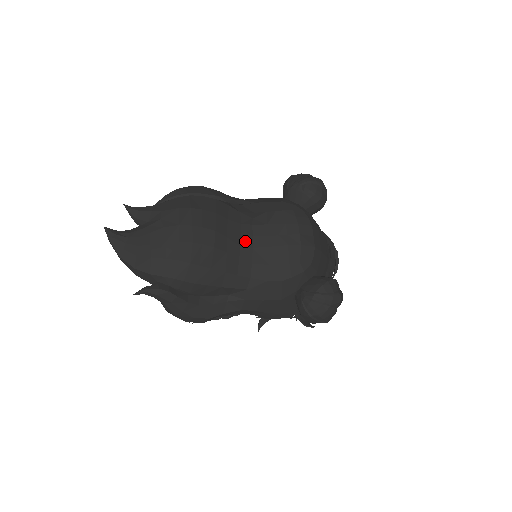
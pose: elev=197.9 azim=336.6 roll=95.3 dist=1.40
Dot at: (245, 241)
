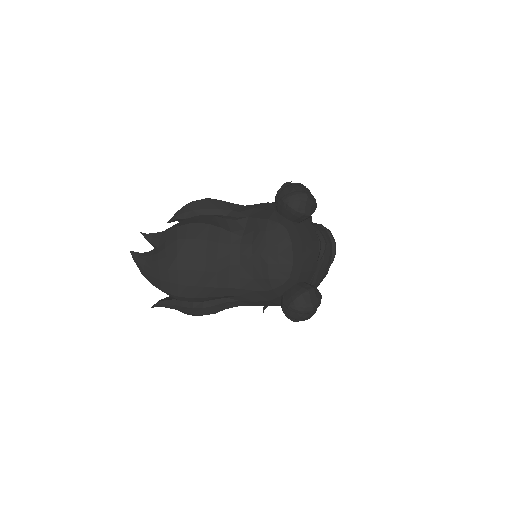
Dot at: (233, 260)
